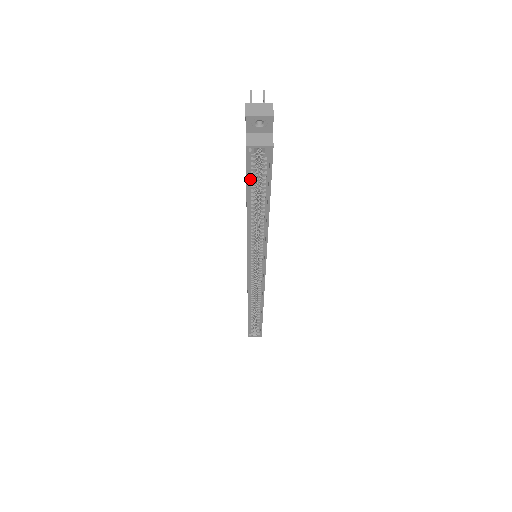
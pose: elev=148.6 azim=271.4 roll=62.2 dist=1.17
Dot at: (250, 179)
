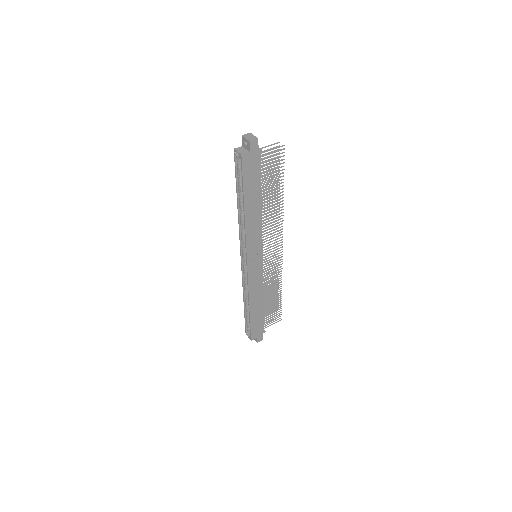
Dot at: (238, 175)
